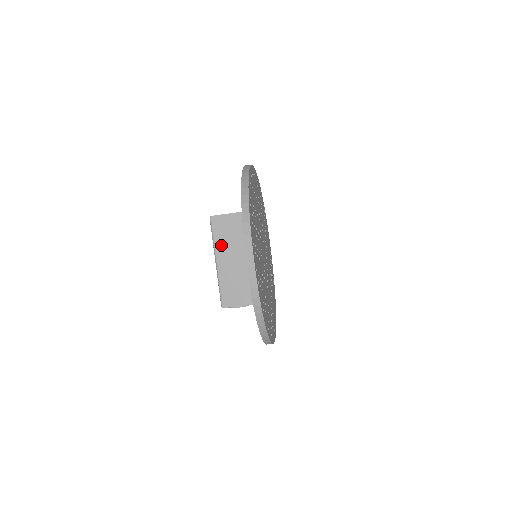
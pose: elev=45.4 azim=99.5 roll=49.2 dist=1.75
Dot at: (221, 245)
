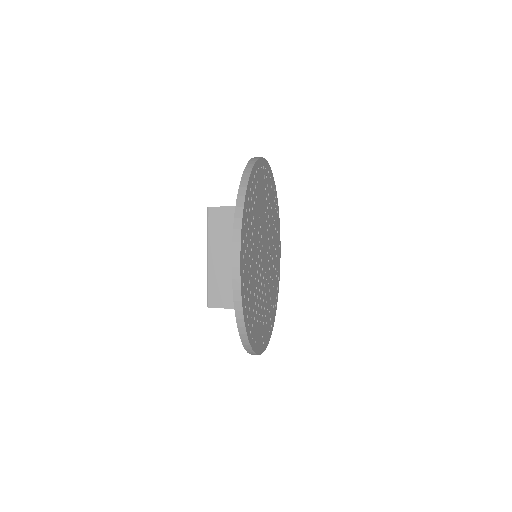
Dot at: occluded
